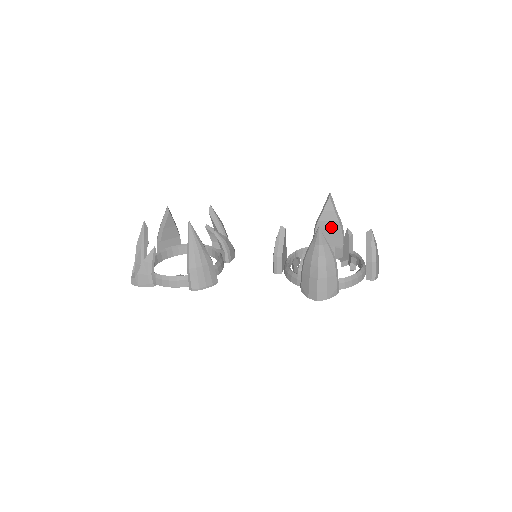
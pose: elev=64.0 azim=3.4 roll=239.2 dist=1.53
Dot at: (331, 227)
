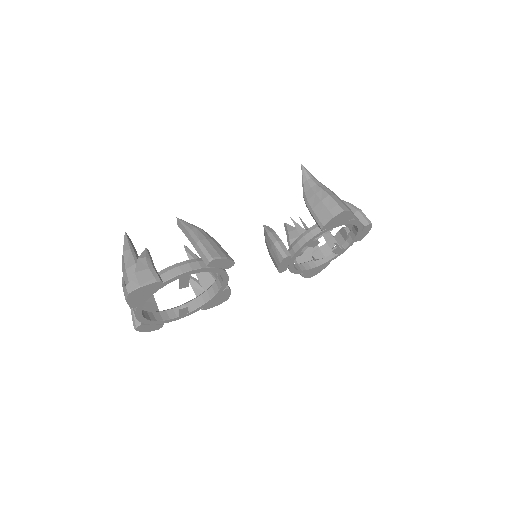
Dot at: occluded
